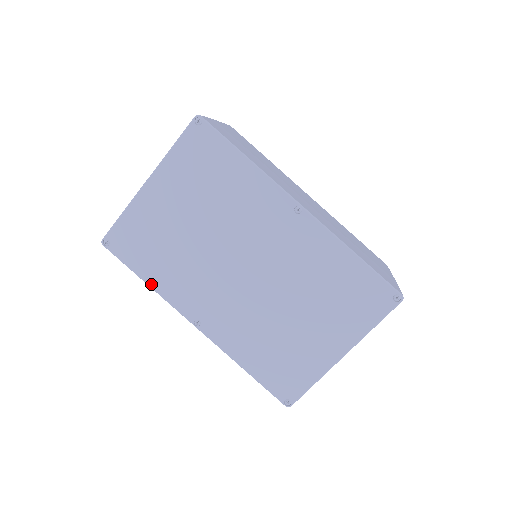
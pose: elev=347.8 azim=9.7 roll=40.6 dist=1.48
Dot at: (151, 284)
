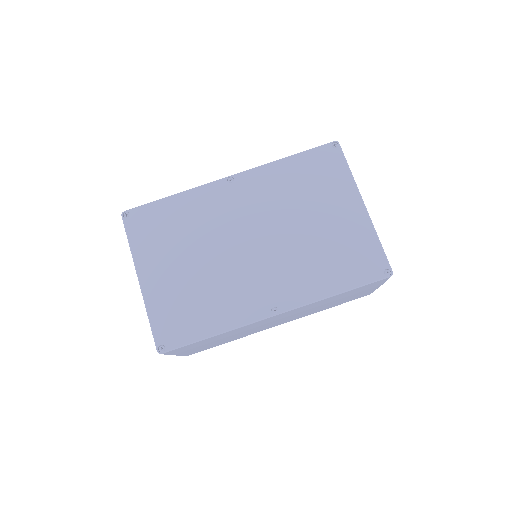
Dot at: (219, 331)
